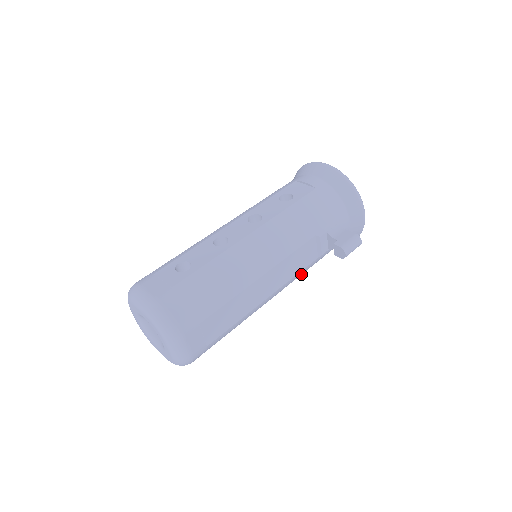
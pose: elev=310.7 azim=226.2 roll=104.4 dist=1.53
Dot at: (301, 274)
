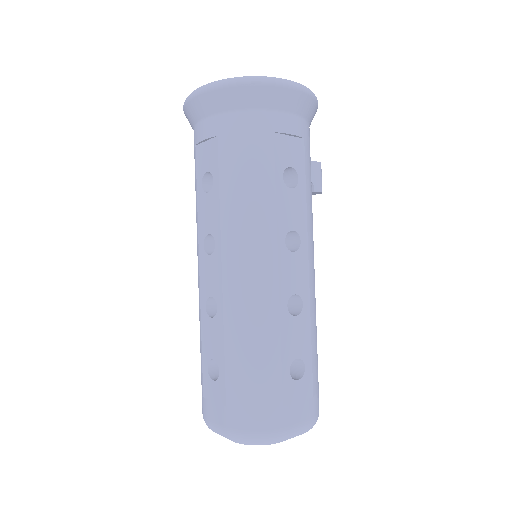
Dot at: occluded
